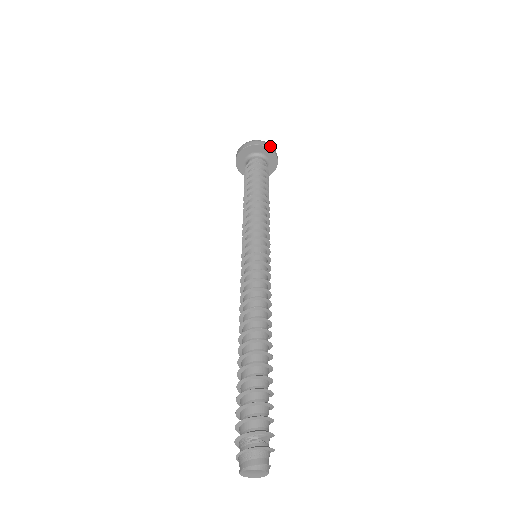
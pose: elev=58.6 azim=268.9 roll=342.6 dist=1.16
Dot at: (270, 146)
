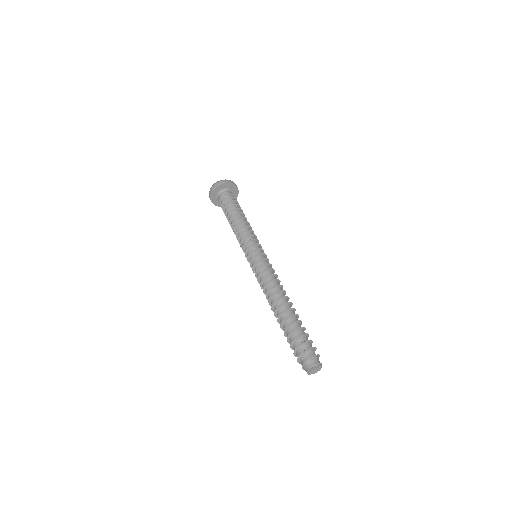
Dot at: occluded
